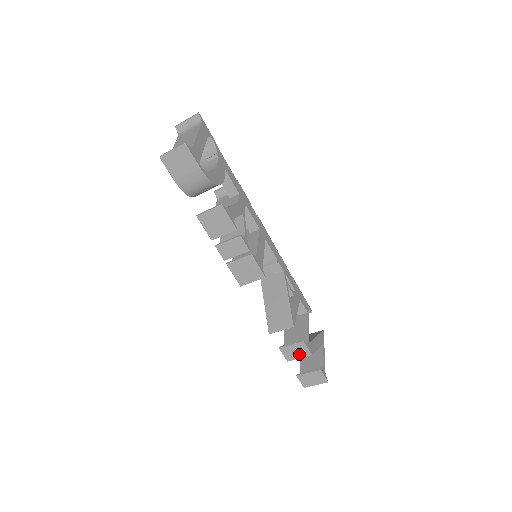
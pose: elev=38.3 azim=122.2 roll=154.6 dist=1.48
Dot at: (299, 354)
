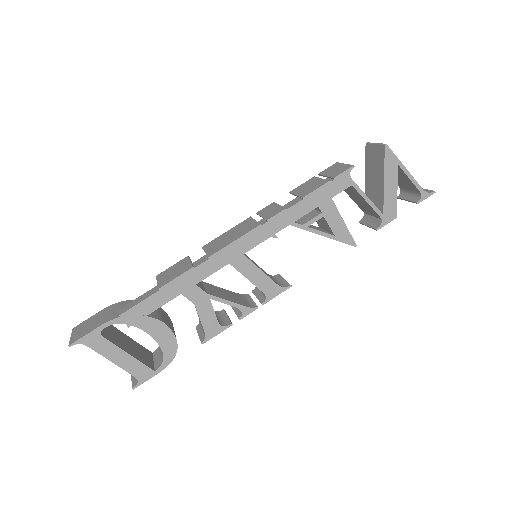
Dot at: occluded
